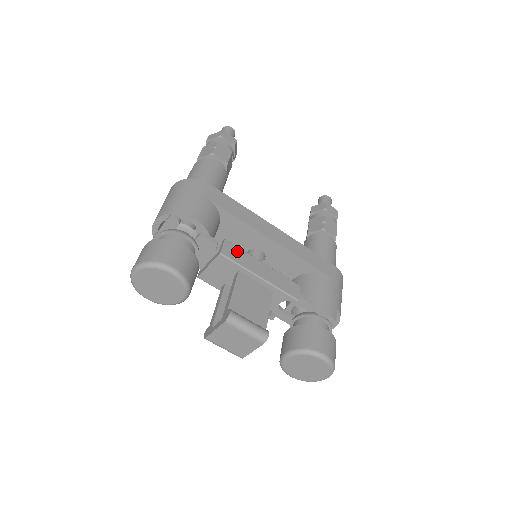
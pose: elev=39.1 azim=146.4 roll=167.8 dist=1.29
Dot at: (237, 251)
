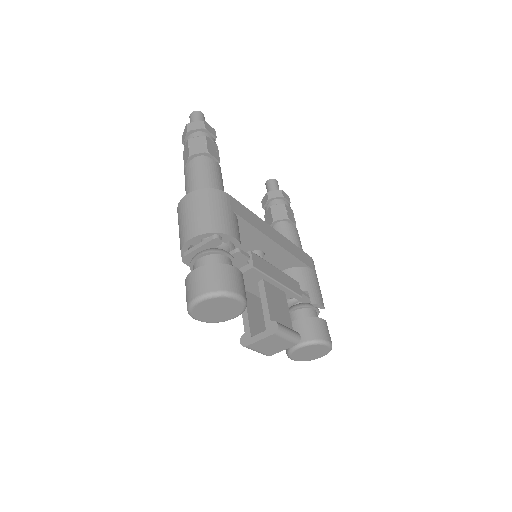
Dot at: (261, 261)
